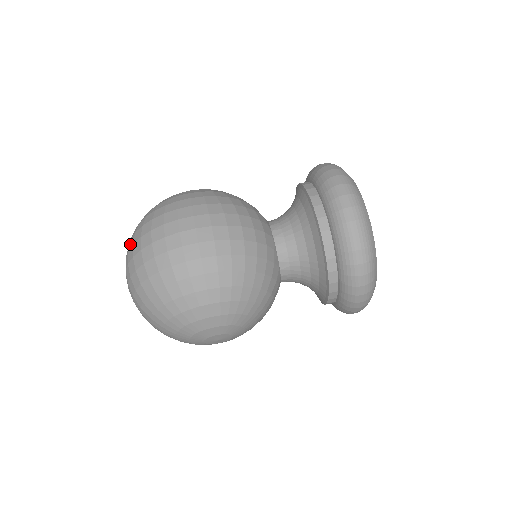
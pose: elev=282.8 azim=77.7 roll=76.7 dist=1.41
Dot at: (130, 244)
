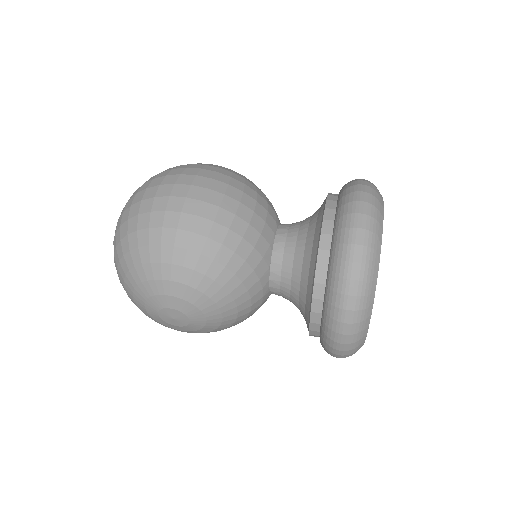
Dot at: occluded
